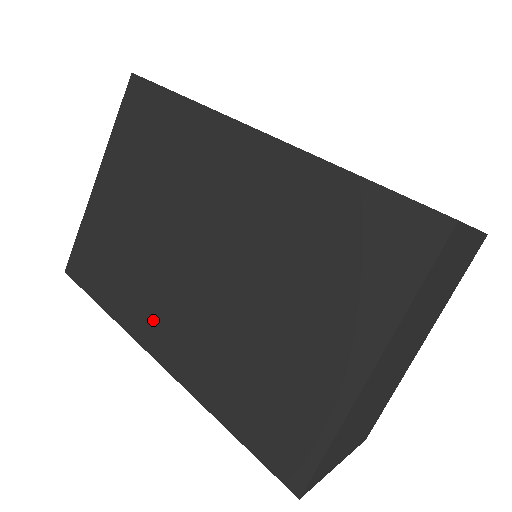
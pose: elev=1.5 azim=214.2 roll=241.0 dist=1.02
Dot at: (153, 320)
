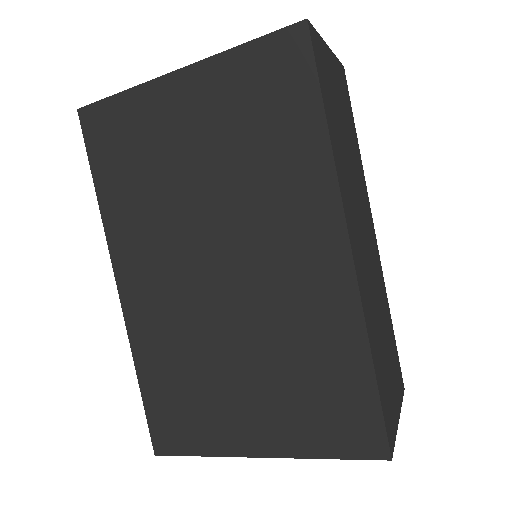
Dot at: (137, 257)
